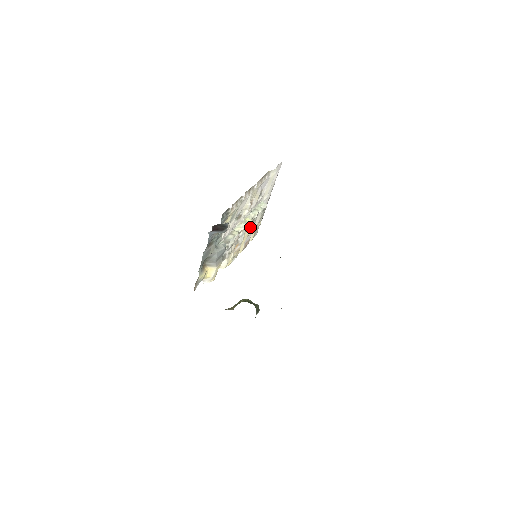
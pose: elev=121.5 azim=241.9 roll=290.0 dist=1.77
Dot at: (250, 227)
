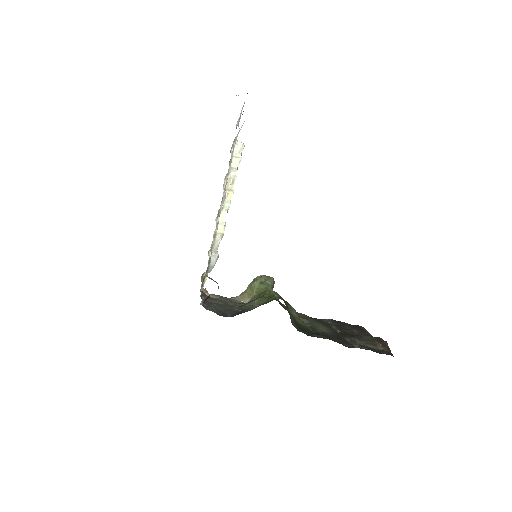
Dot at: occluded
